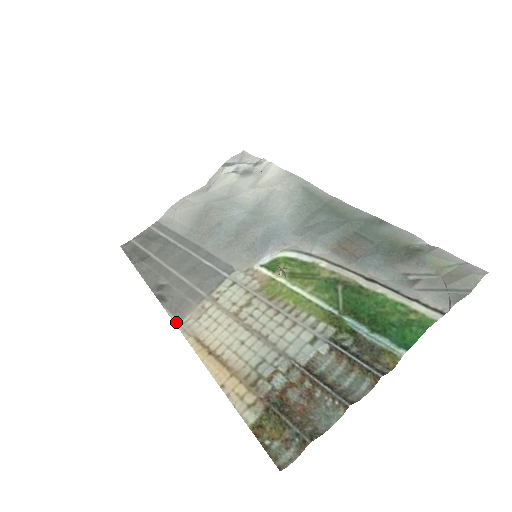
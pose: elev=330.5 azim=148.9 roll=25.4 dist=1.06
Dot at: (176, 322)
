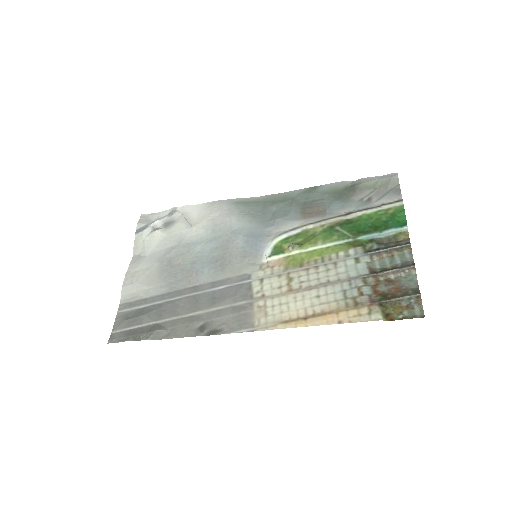
Dot at: (251, 330)
